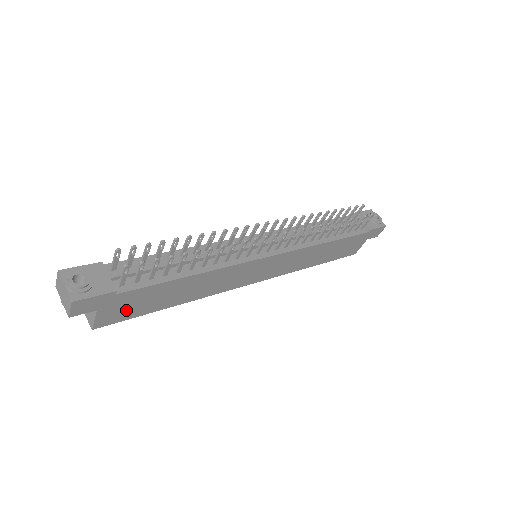
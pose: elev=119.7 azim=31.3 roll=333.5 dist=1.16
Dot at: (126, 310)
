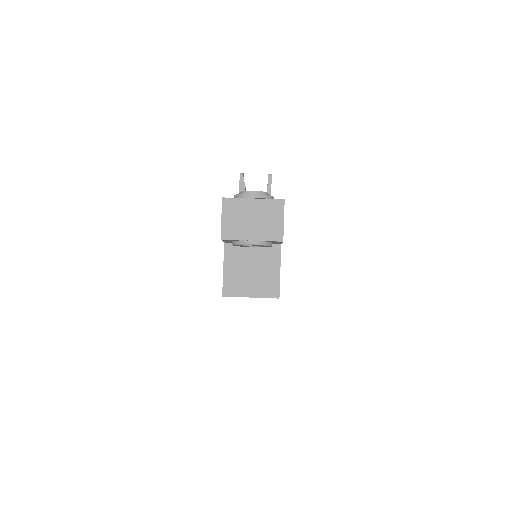
Dot at: occluded
